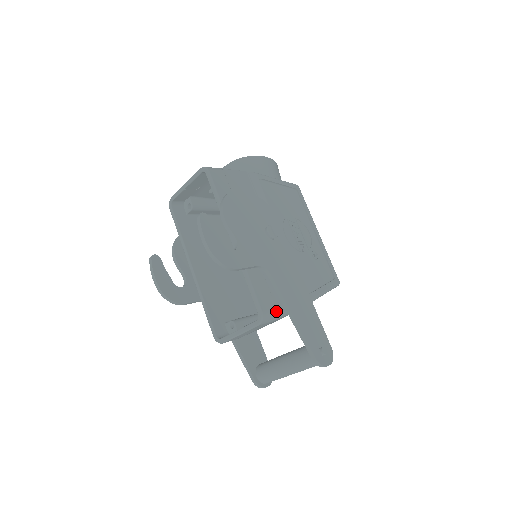
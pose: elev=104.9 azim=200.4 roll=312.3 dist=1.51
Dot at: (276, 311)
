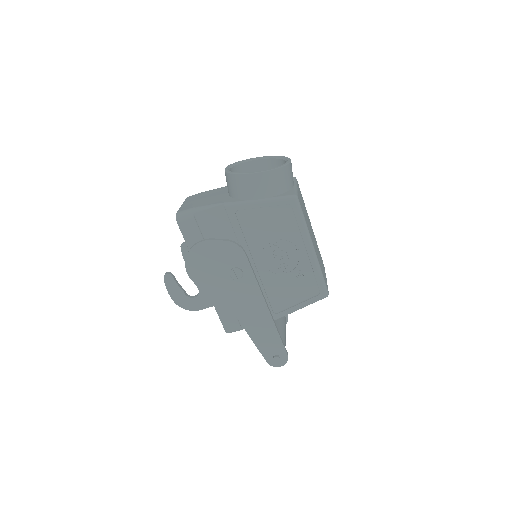
Dot at: (240, 328)
